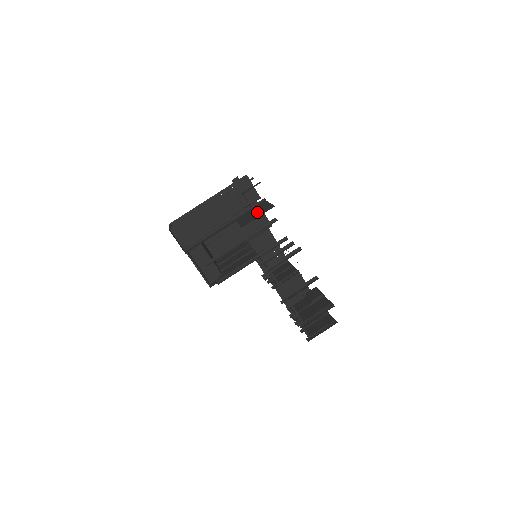
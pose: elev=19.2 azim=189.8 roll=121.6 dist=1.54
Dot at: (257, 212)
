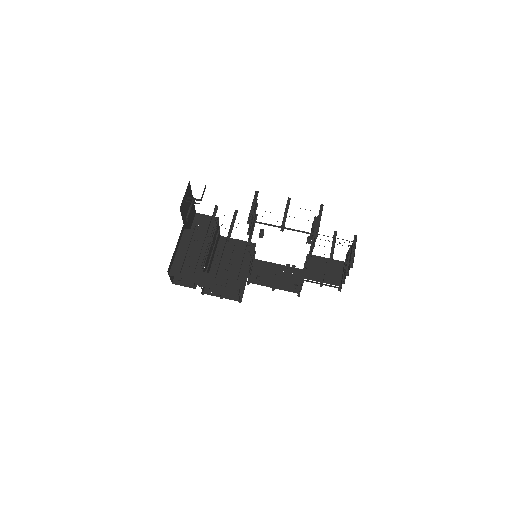
Dot at: occluded
